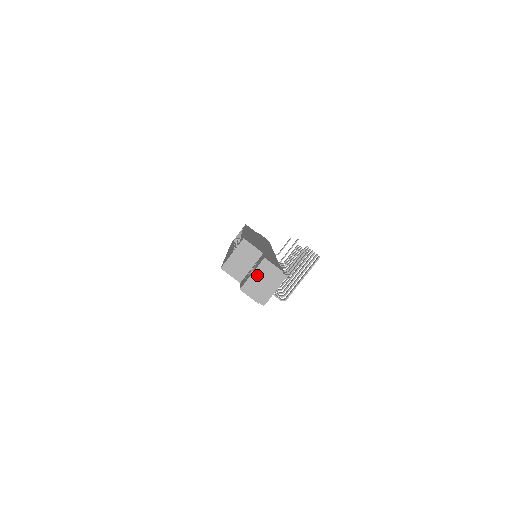
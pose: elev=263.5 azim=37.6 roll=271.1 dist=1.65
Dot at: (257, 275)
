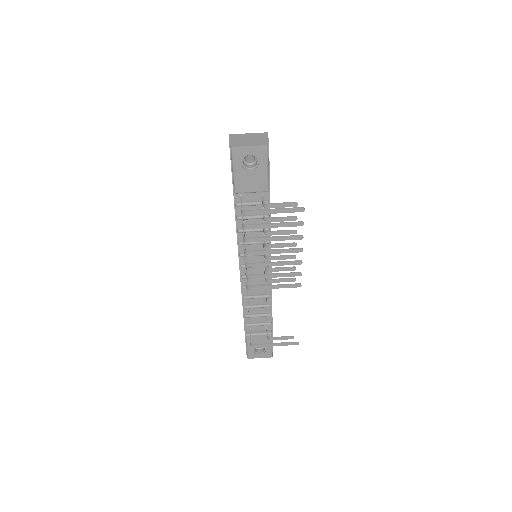
Dot at: (251, 135)
